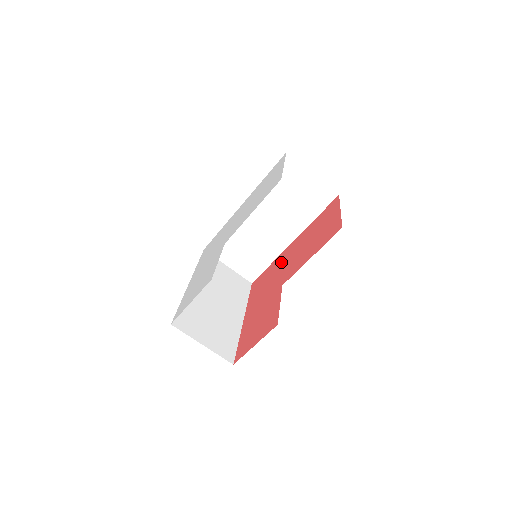
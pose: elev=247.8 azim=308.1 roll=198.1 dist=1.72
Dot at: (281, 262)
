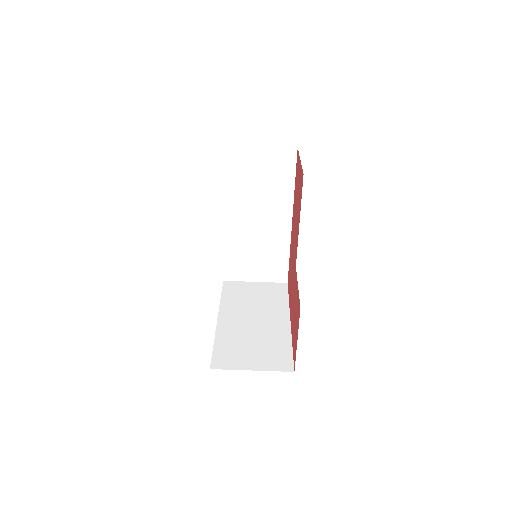
Dot at: (292, 246)
